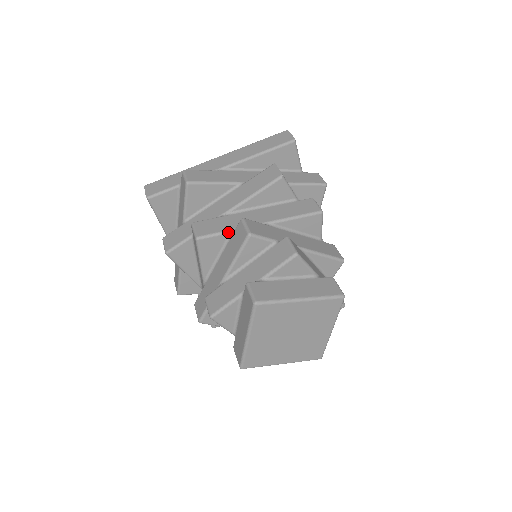
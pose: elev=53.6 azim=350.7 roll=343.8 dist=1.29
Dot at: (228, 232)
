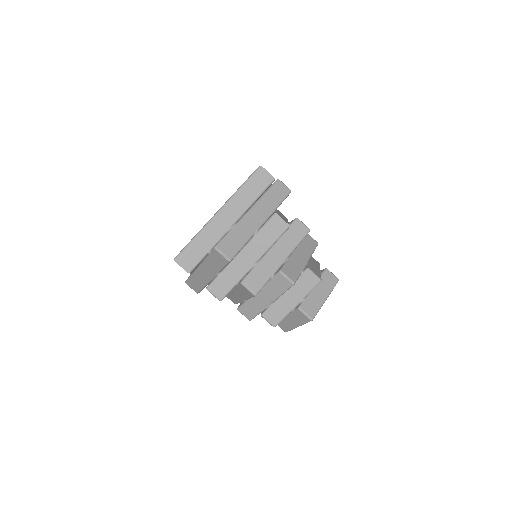
Dot at: (269, 279)
